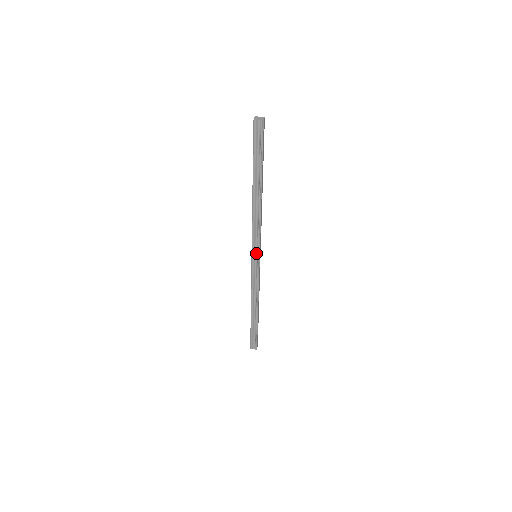
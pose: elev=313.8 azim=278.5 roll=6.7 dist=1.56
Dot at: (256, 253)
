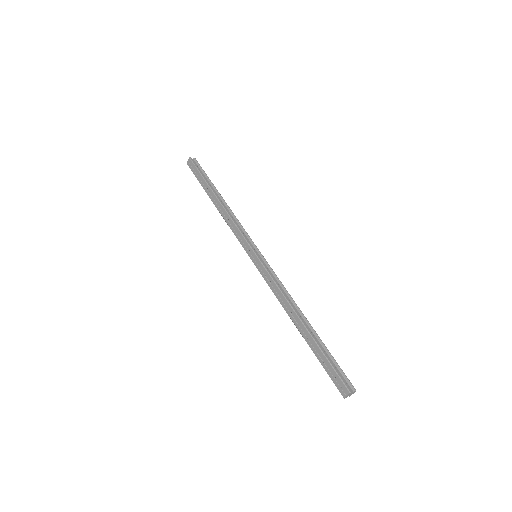
Dot at: (254, 249)
